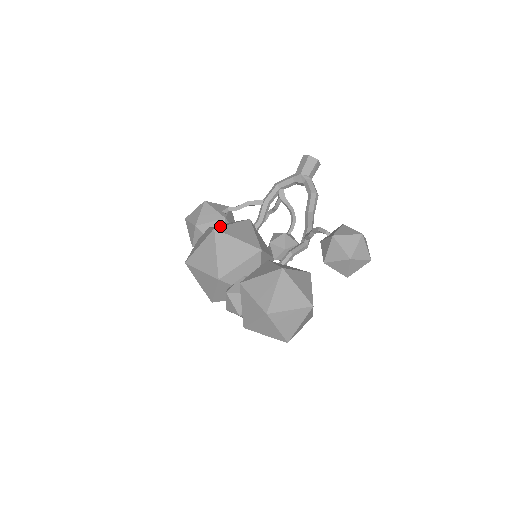
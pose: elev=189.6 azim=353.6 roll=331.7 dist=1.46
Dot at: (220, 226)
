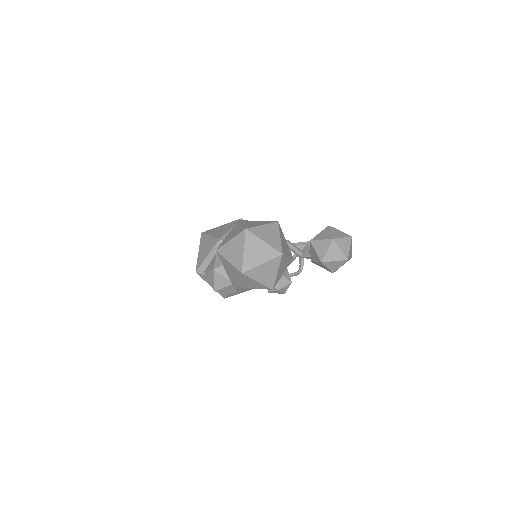
Dot at: occluded
